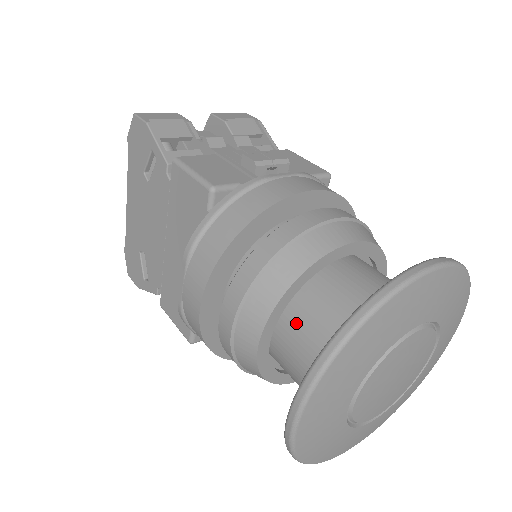
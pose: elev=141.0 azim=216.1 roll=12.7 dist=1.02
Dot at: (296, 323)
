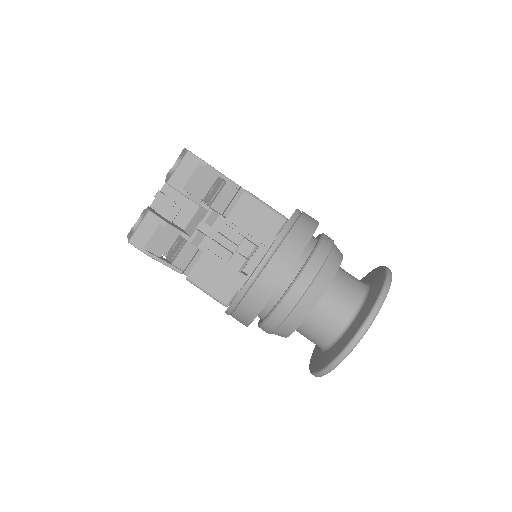
Dot at: (300, 332)
